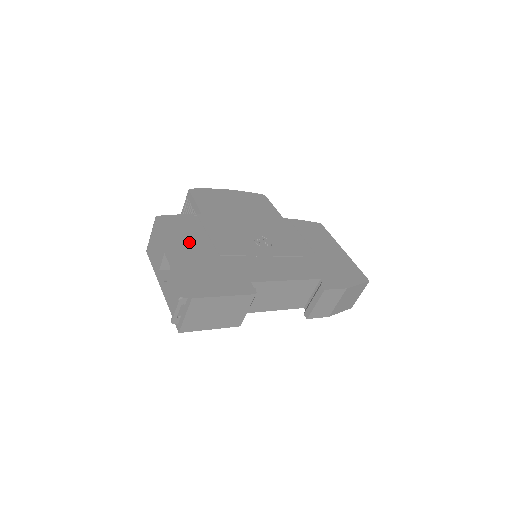
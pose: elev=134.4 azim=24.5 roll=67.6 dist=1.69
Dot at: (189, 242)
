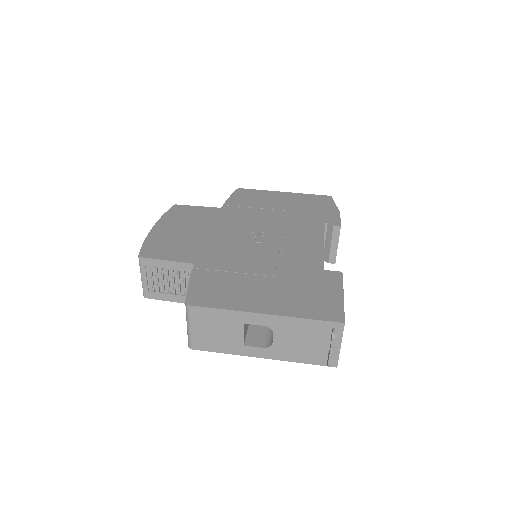
Dot at: (245, 292)
